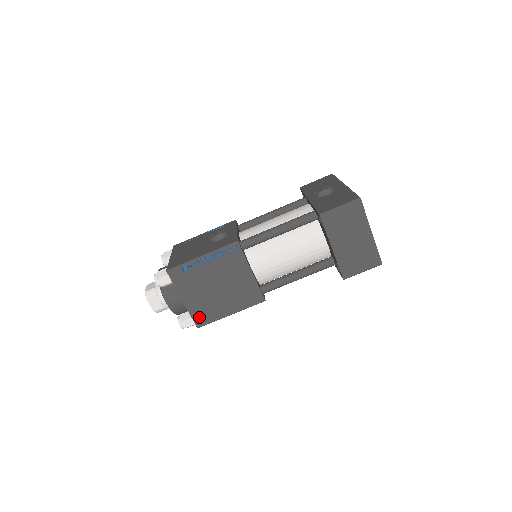
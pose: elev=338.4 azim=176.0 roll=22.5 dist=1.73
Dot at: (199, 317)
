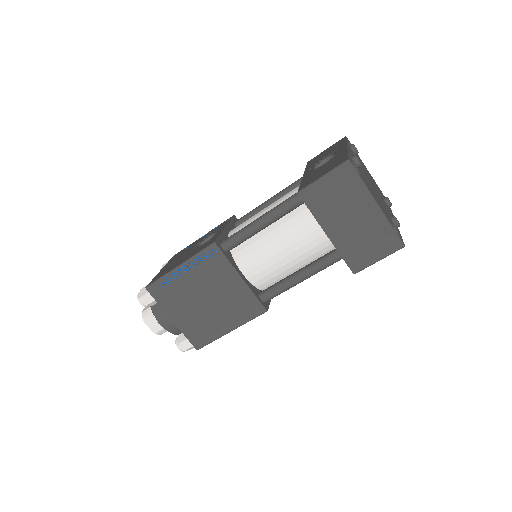
Dot at: (195, 337)
